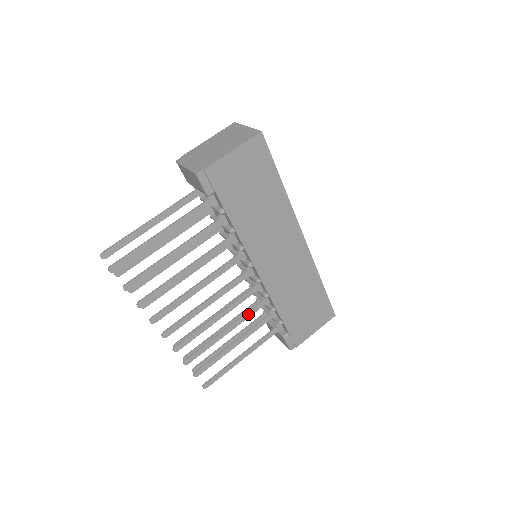
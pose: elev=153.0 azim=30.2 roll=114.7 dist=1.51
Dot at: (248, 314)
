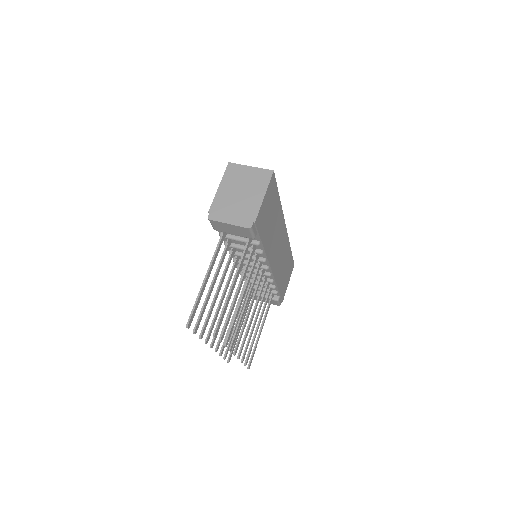
Dot at: (263, 300)
